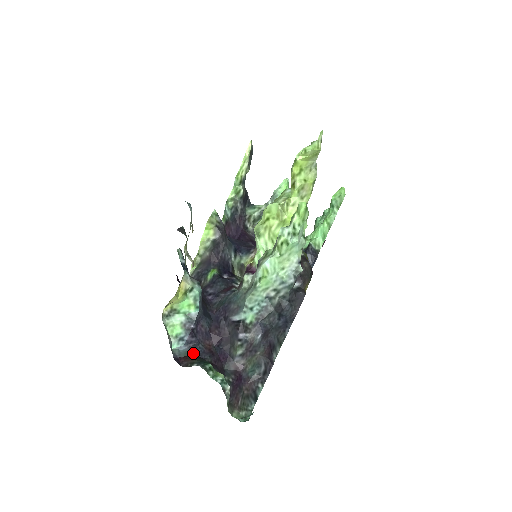
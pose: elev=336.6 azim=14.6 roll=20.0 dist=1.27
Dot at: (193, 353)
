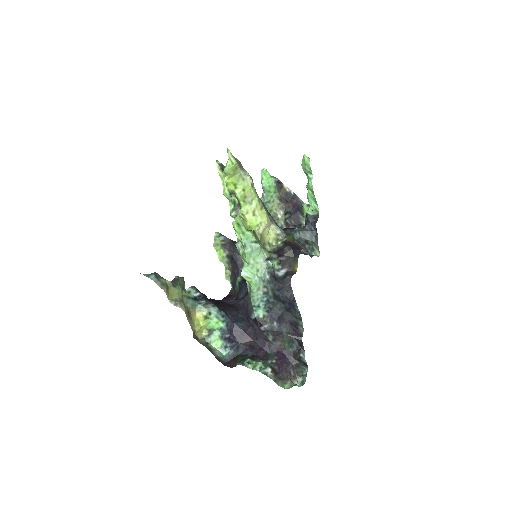
Dot at: (238, 353)
